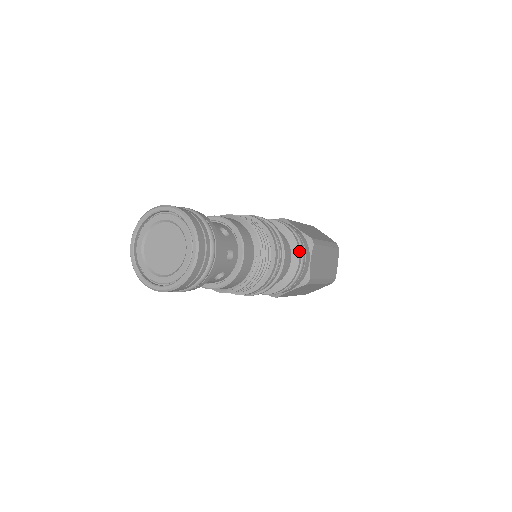
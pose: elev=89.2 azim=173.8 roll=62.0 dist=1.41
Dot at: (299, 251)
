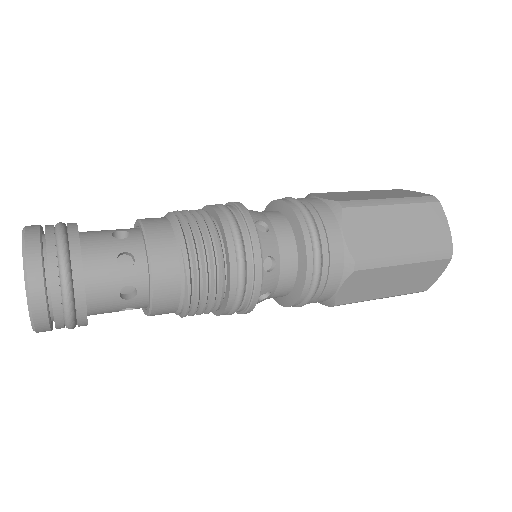
Dot at: (301, 225)
